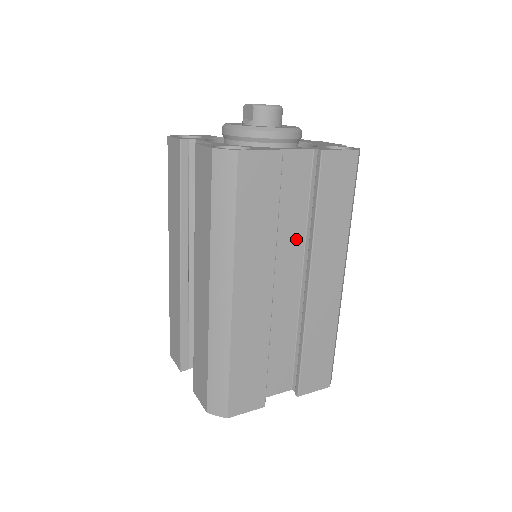
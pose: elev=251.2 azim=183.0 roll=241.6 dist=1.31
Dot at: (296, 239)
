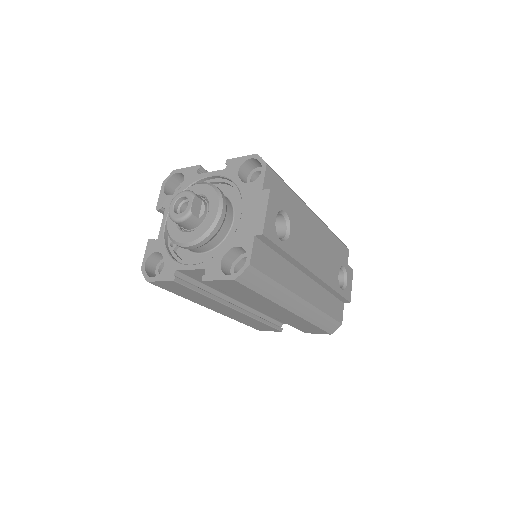
Dot at: occluded
